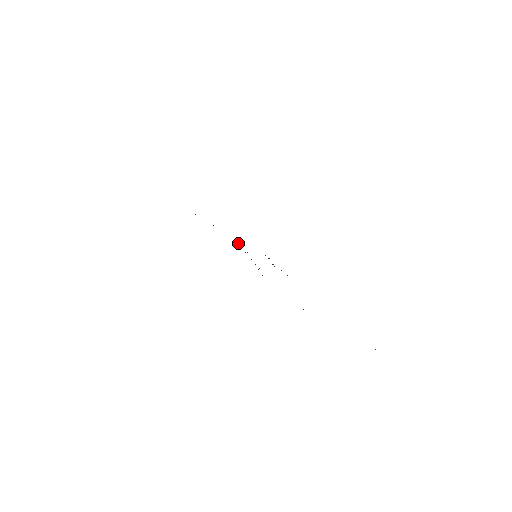
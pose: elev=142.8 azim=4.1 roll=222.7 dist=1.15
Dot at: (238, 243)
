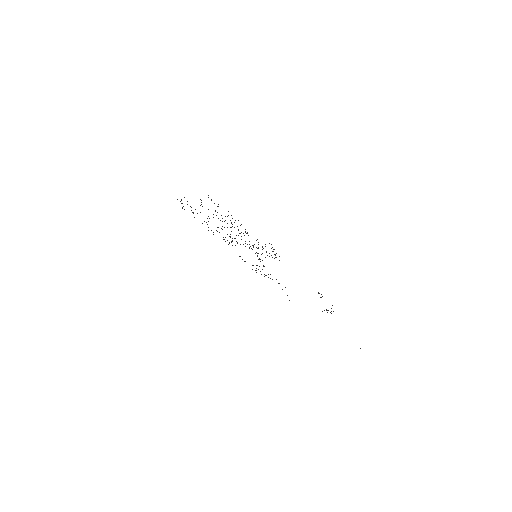
Dot at: (245, 232)
